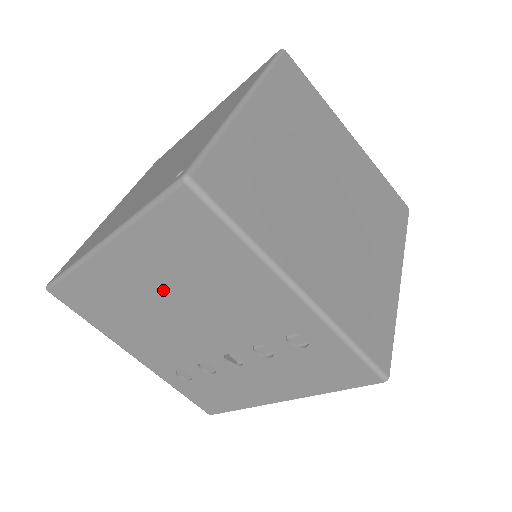
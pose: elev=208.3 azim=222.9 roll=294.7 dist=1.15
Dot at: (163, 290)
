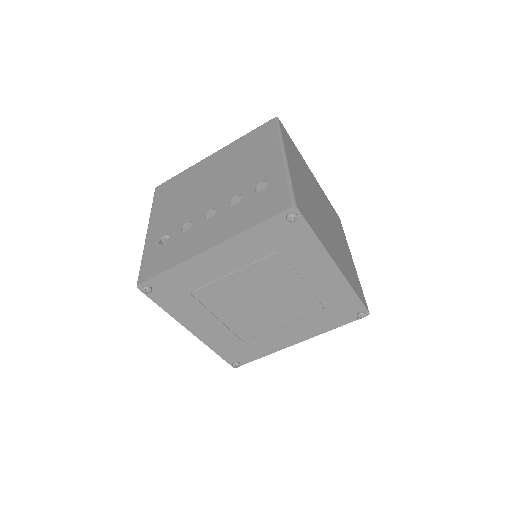
Dot at: (218, 171)
